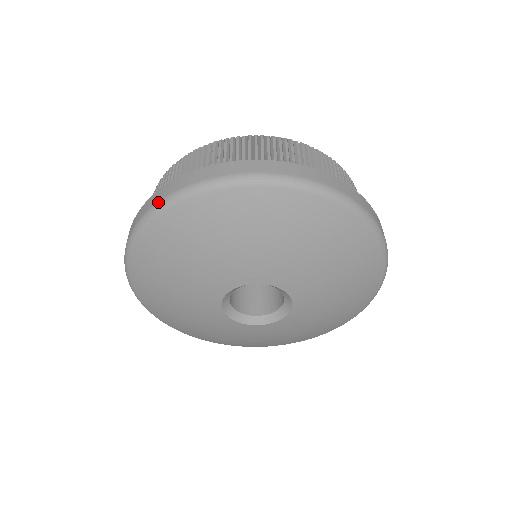
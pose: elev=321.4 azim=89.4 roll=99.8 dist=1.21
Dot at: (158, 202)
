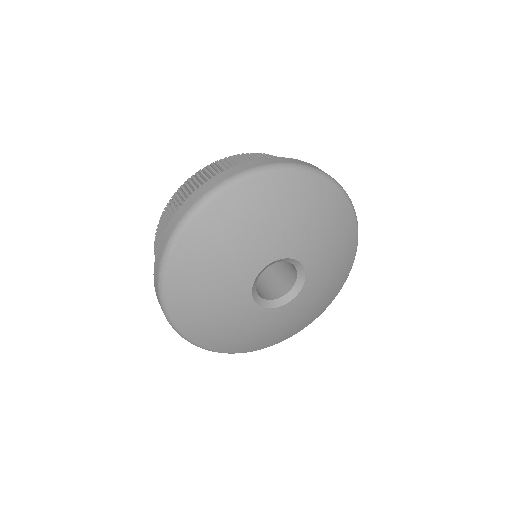
Dot at: (173, 231)
